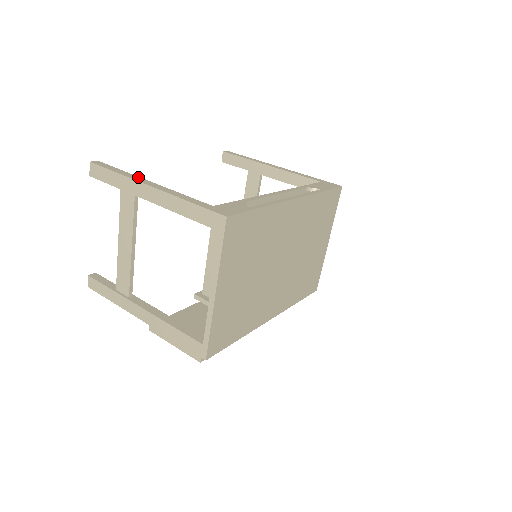
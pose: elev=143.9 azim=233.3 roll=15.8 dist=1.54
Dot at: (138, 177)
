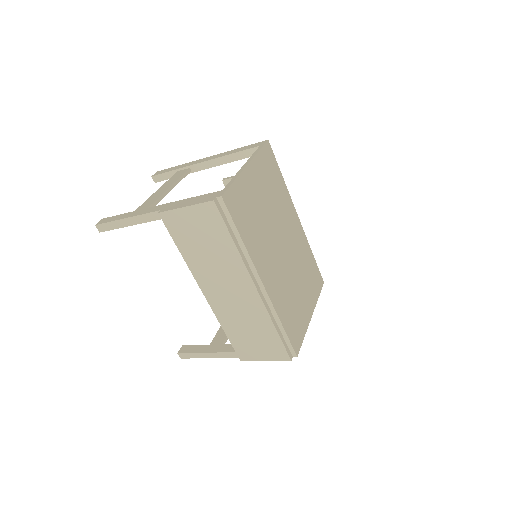
Dot at: occluded
